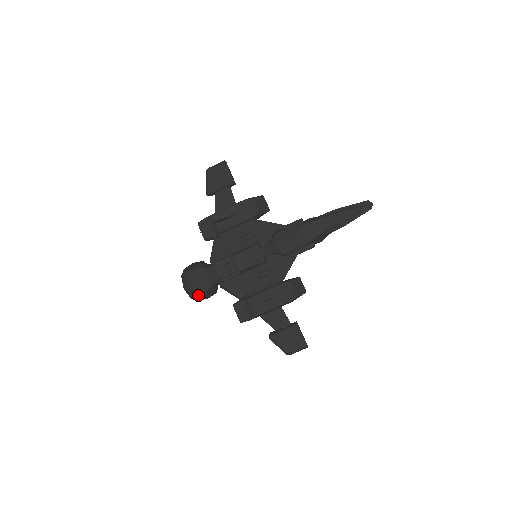
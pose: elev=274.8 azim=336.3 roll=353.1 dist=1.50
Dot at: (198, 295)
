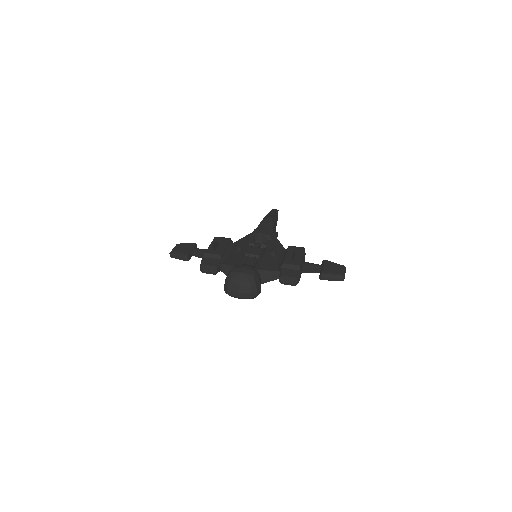
Dot at: (254, 277)
